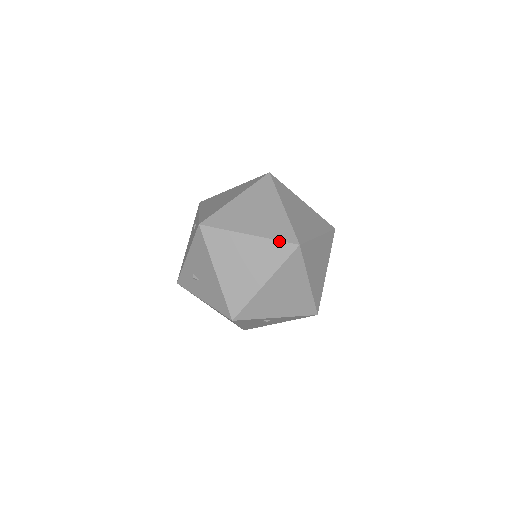
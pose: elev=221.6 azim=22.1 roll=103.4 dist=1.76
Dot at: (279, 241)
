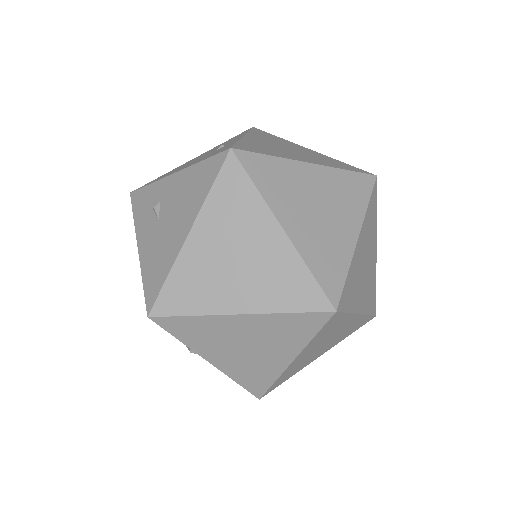
Dot at: (314, 279)
